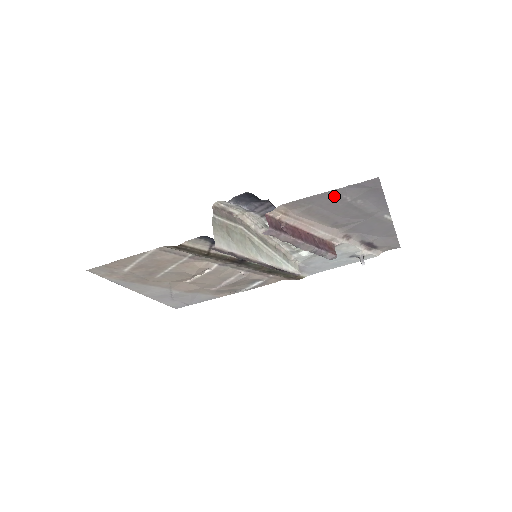
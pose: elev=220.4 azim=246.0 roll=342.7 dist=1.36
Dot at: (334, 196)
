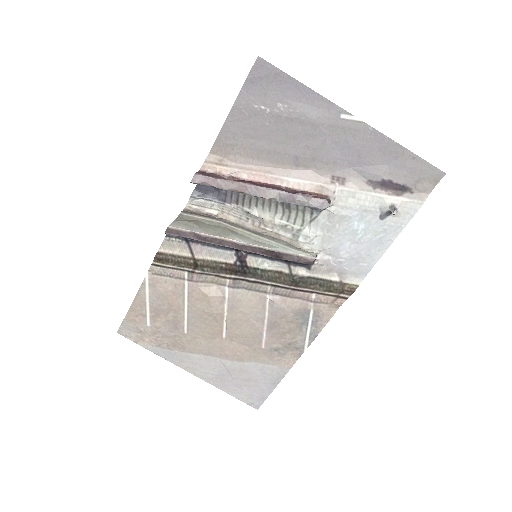
Dot at: (246, 112)
